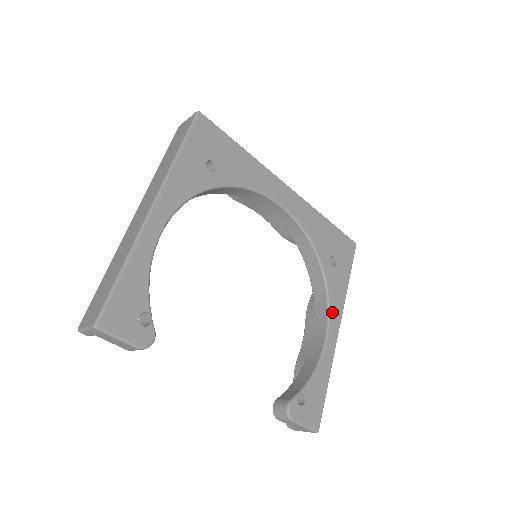
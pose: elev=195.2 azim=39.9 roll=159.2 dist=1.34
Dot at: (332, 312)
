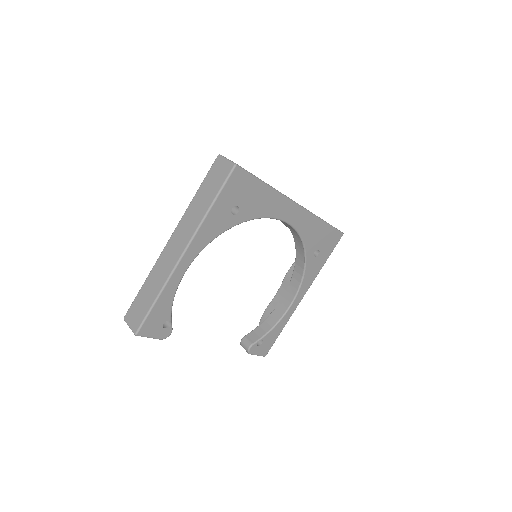
Dot at: (302, 288)
